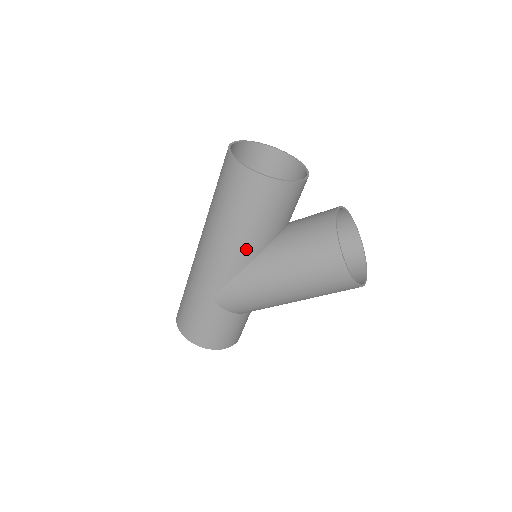
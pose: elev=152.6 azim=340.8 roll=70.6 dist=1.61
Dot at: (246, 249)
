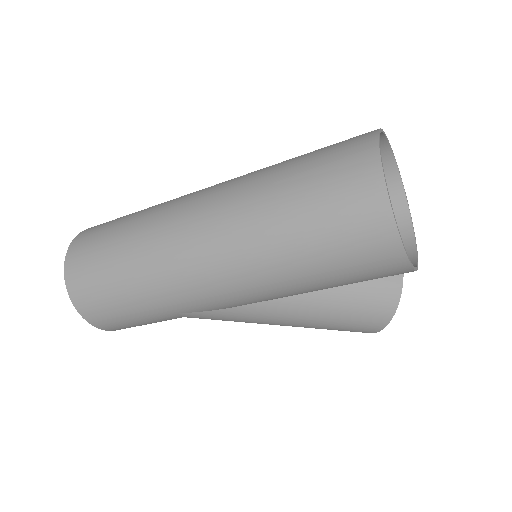
Dot at: (287, 296)
